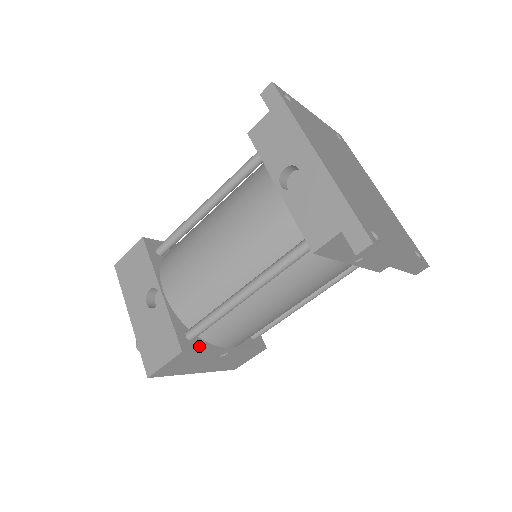
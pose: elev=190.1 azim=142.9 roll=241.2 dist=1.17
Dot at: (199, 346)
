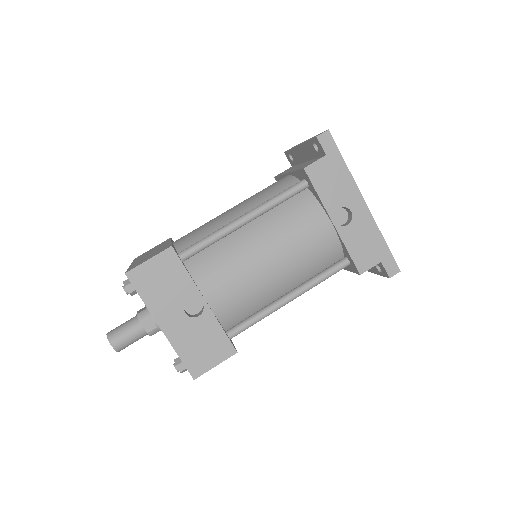
Dot at: (232, 342)
